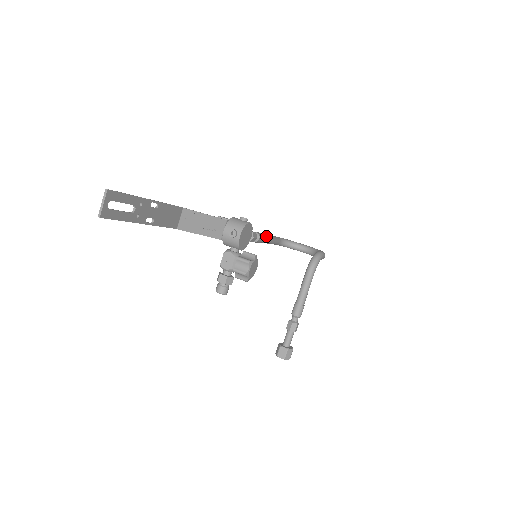
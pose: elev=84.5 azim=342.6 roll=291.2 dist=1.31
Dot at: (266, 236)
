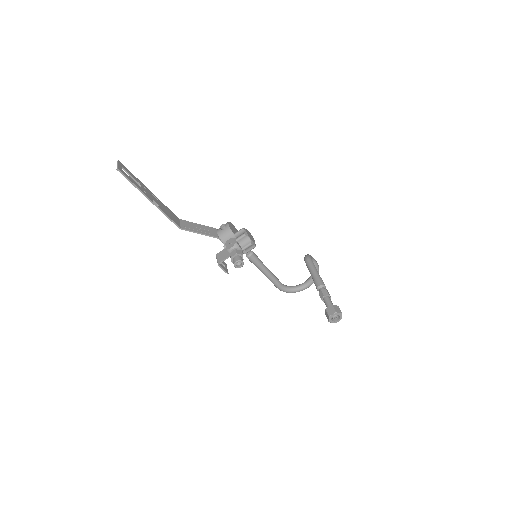
Dot at: occluded
